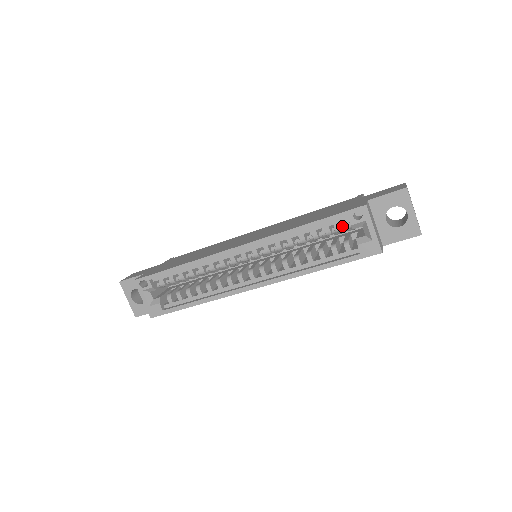
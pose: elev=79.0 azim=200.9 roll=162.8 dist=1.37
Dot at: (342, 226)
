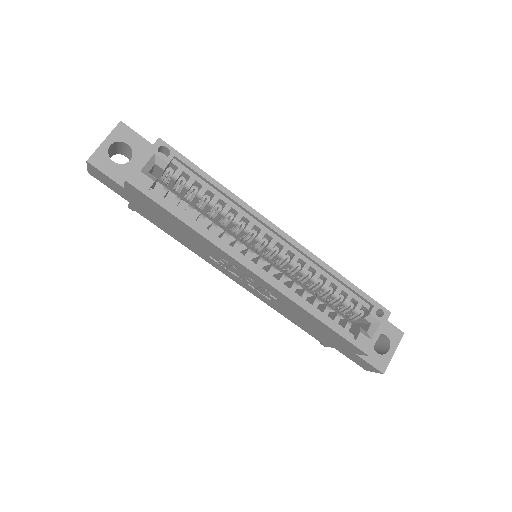
Dot at: (360, 308)
